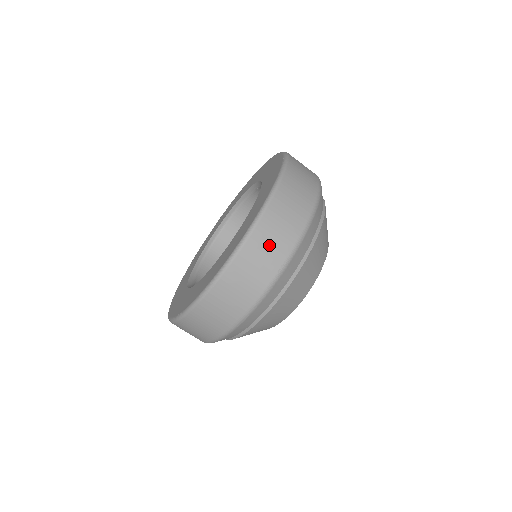
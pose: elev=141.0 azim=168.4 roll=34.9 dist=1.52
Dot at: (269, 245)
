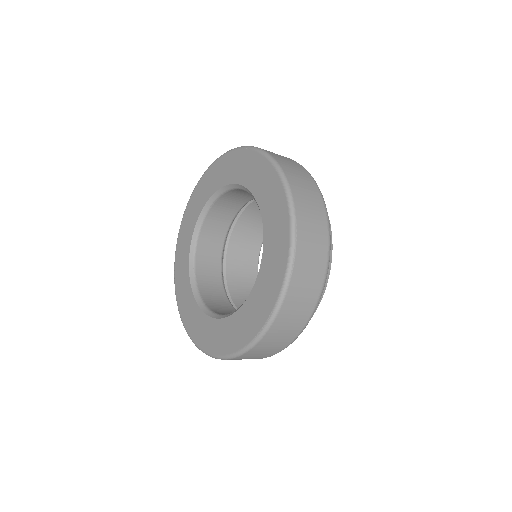
Dot at: (307, 197)
